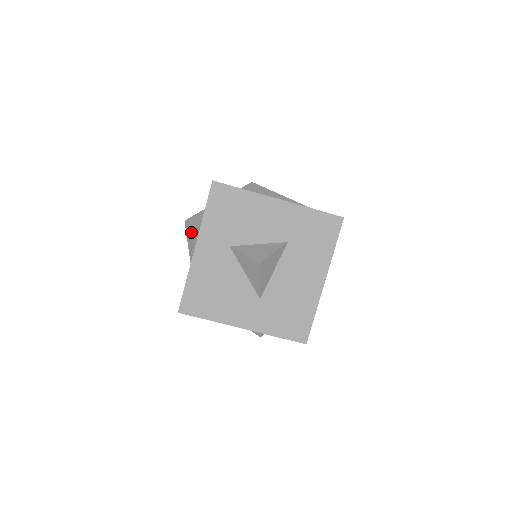
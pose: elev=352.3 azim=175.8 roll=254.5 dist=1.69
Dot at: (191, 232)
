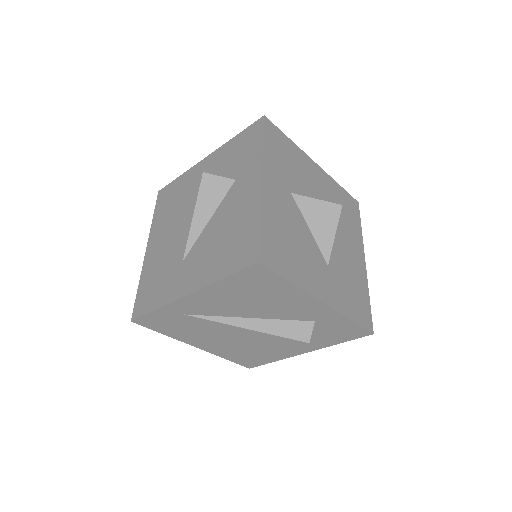
Dot at: (211, 189)
